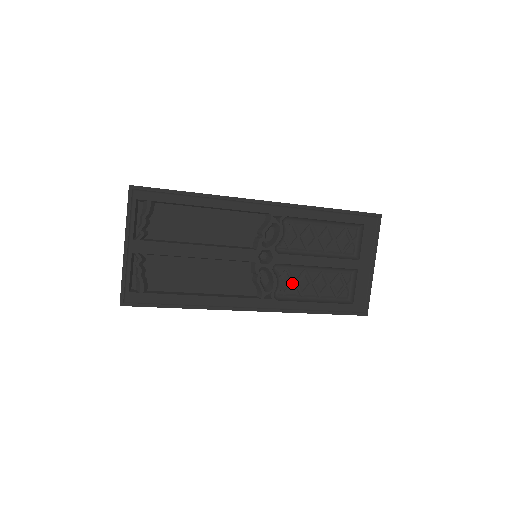
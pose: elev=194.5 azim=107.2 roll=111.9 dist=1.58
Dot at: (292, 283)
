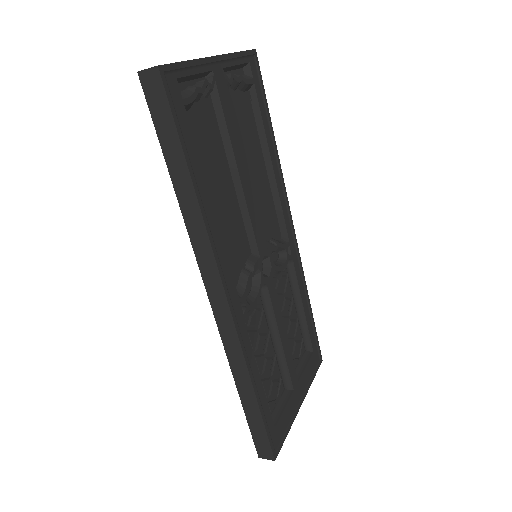
Dot at: (256, 328)
